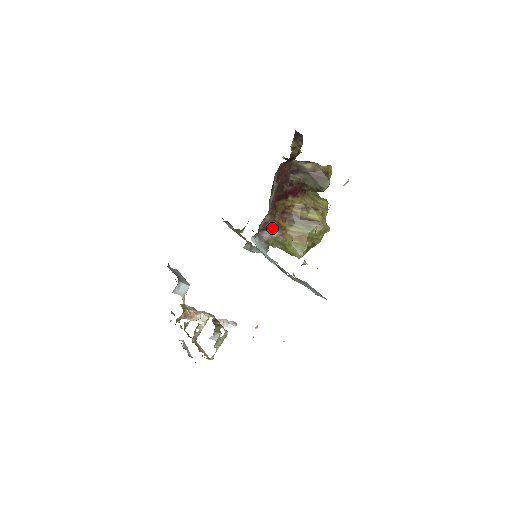
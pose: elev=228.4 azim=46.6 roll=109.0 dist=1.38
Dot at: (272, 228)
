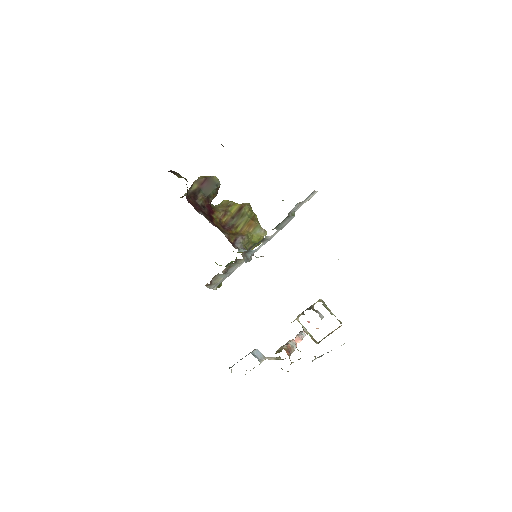
Dot at: (234, 239)
